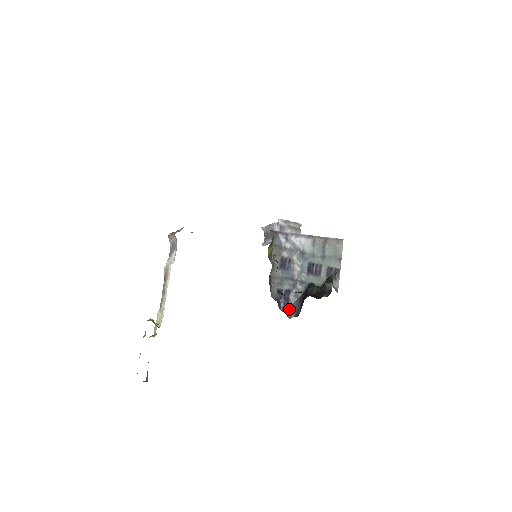
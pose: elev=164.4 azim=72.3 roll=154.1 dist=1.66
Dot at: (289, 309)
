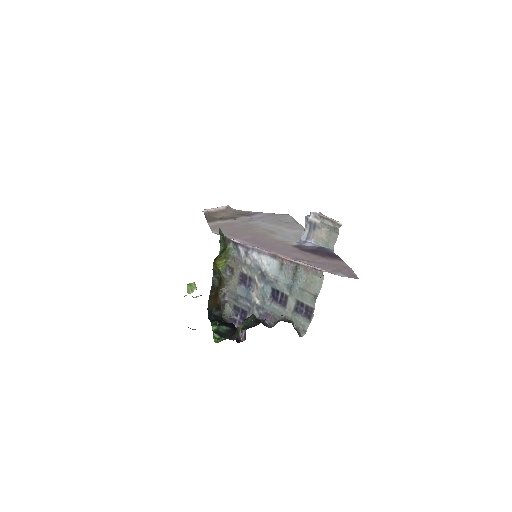
Dot at: (244, 330)
